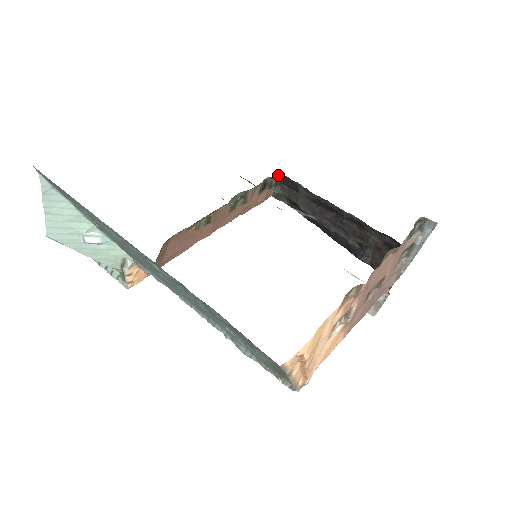
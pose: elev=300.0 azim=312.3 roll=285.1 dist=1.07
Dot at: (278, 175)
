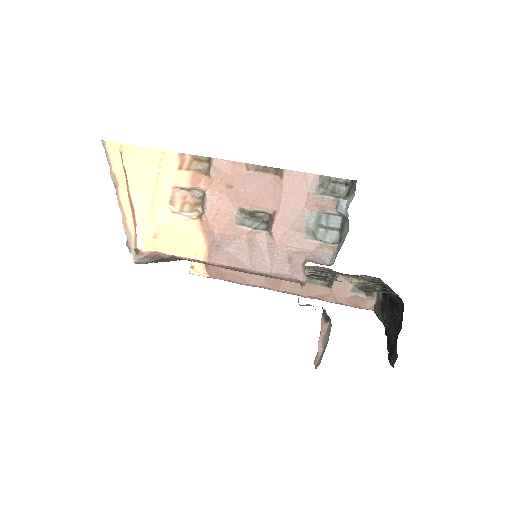
Dot at: occluded
